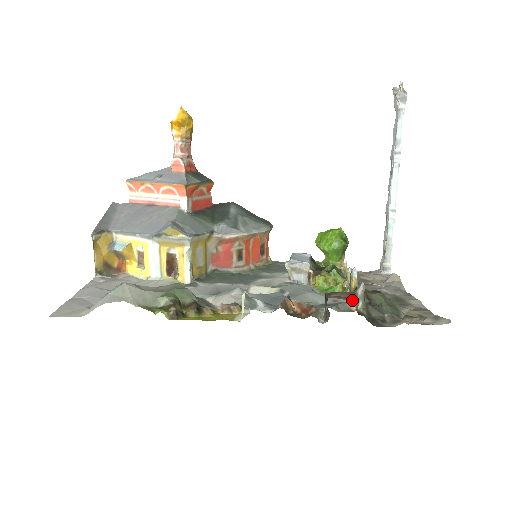
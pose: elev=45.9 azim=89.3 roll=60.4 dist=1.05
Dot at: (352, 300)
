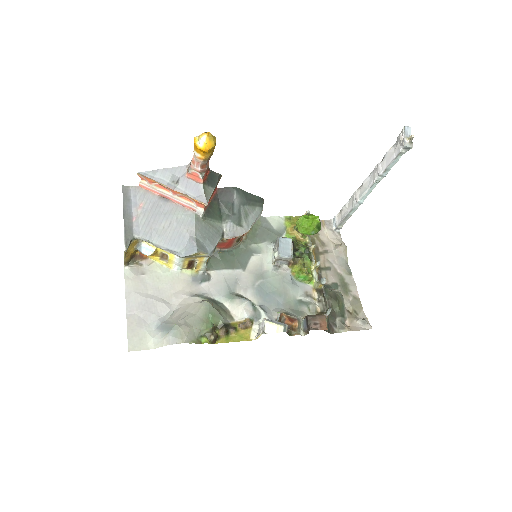
Dot at: (317, 293)
